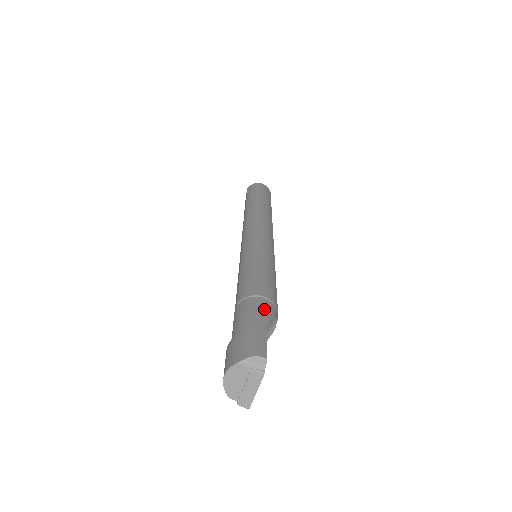
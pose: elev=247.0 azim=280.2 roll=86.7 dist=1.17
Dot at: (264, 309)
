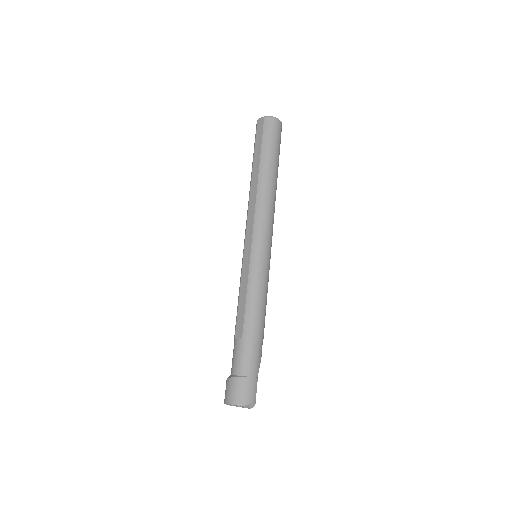
Dot at: (259, 354)
